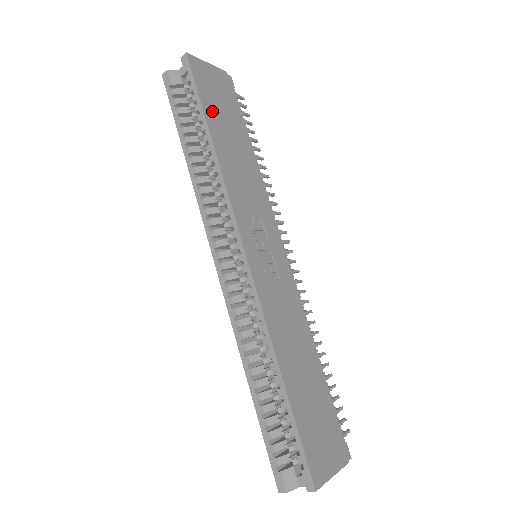
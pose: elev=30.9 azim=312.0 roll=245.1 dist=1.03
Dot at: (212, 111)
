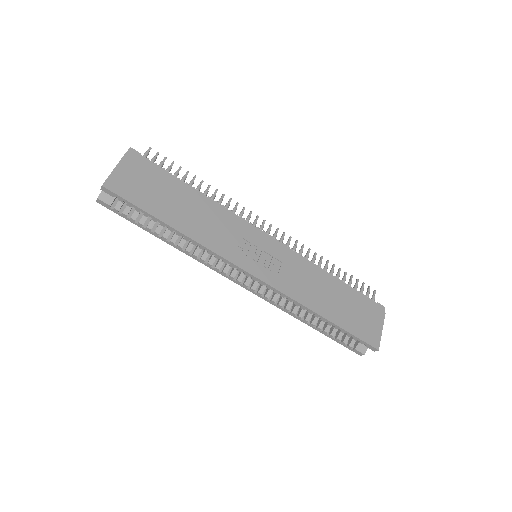
Dot at: (155, 206)
